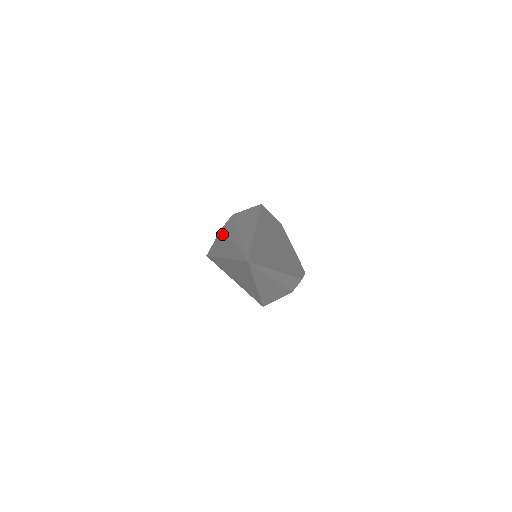
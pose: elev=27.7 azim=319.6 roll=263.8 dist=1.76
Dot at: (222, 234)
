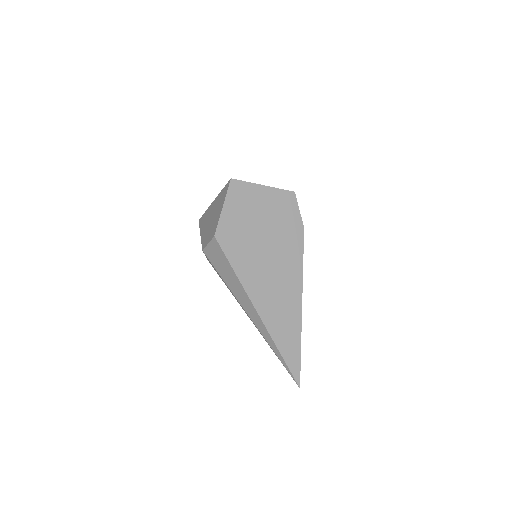
Dot at: occluded
